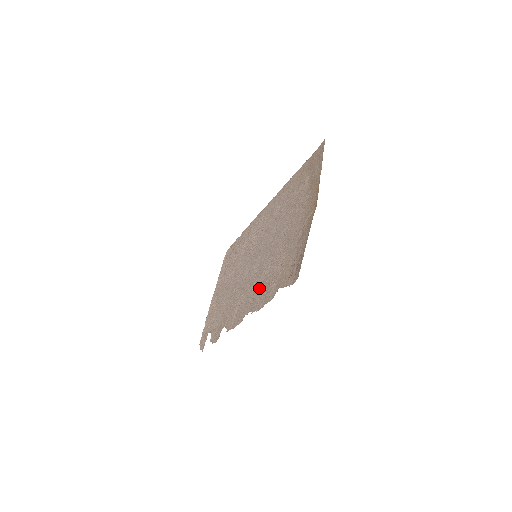
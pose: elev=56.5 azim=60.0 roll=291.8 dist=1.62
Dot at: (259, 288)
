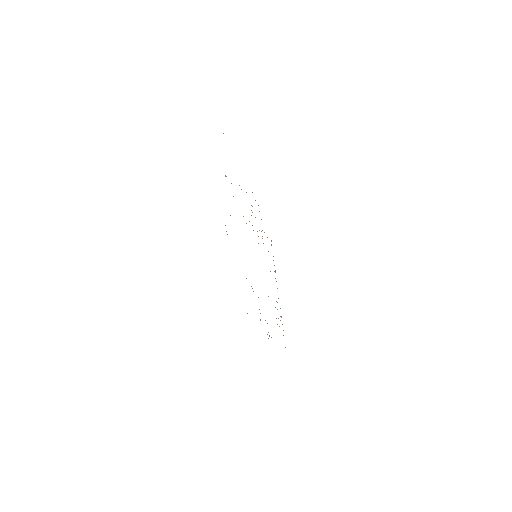
Dot at: occluded
